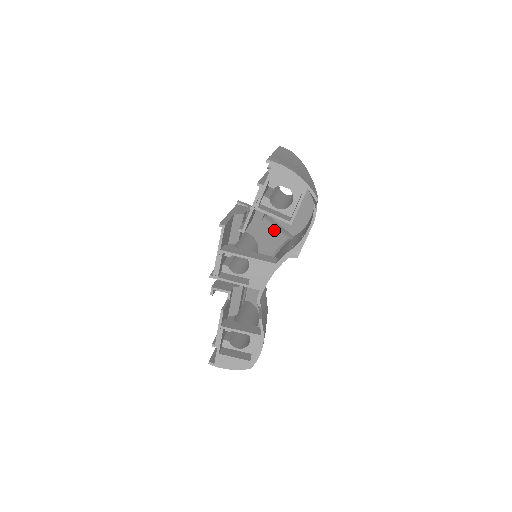
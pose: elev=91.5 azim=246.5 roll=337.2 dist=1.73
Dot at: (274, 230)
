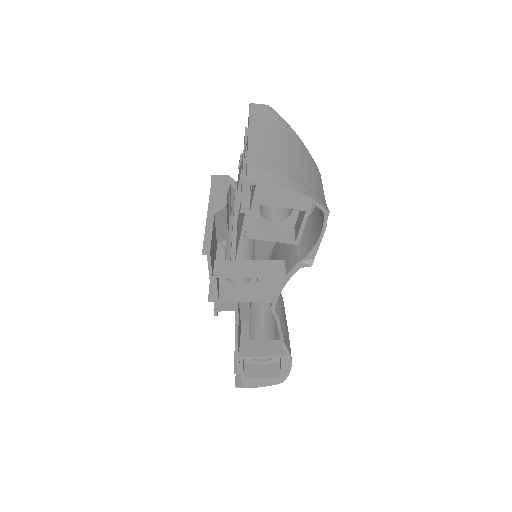
Dot at: occluded
